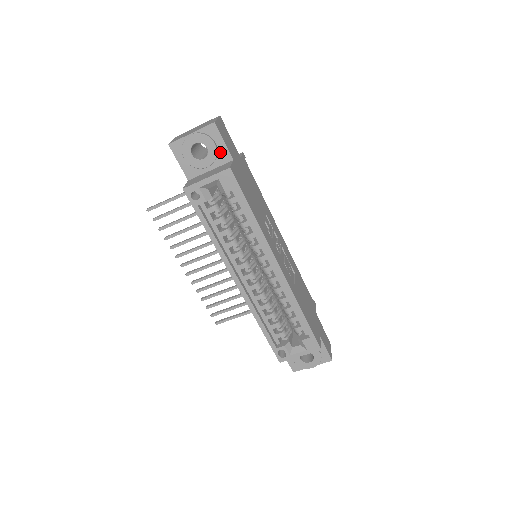
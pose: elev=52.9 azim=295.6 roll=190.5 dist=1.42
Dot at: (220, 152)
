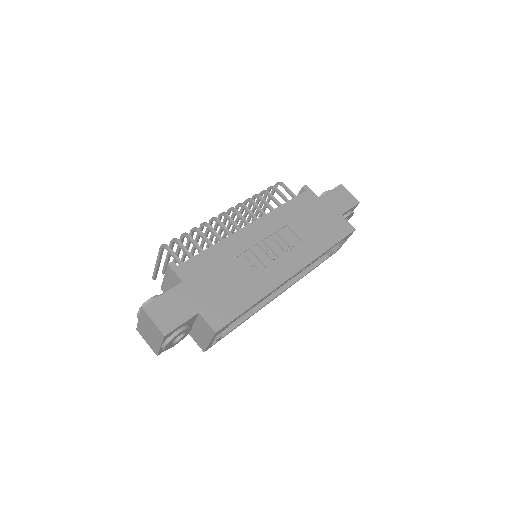
Dot at: (187, 323)
